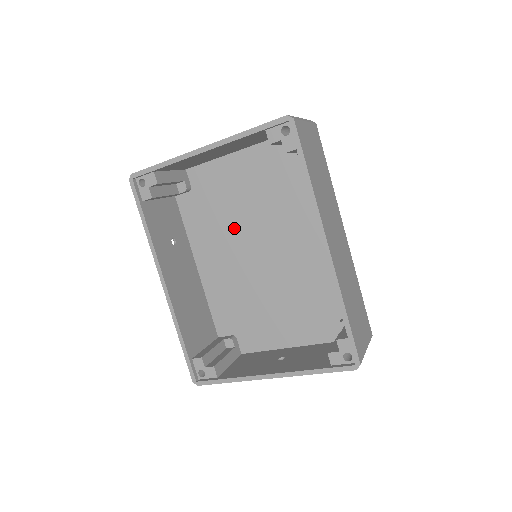
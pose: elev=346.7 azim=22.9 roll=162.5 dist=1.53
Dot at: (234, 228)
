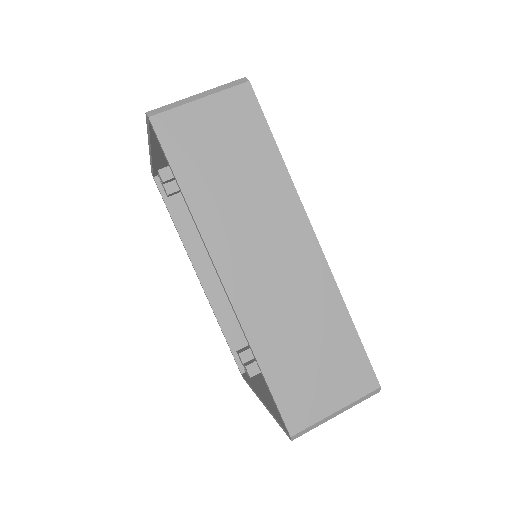
Dot at: occluded
